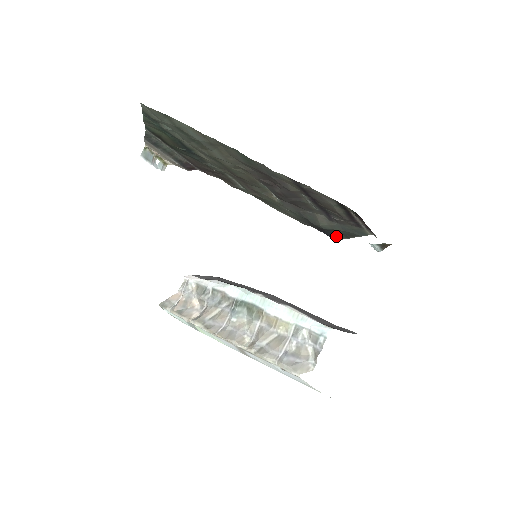
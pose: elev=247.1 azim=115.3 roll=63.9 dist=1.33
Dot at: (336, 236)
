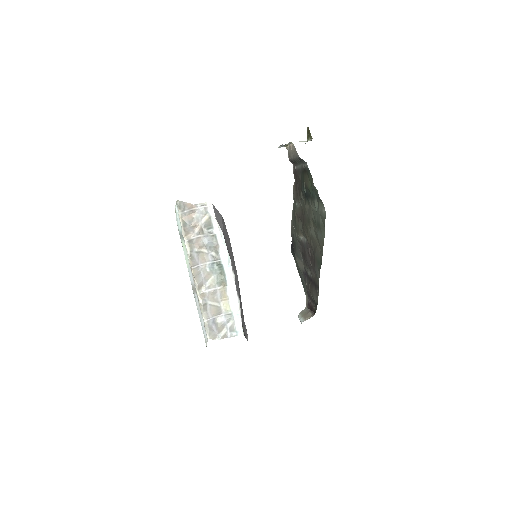
Dot at: (294, 254)
